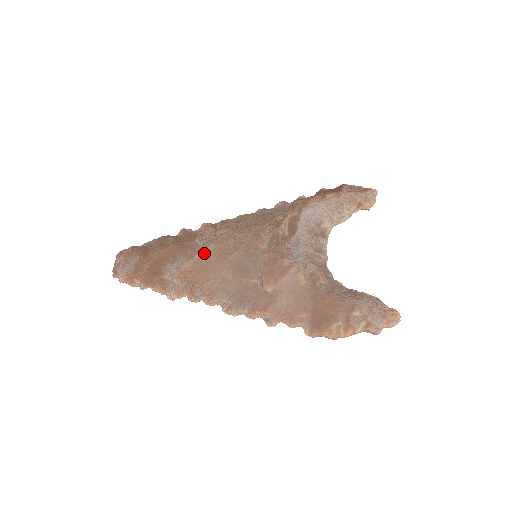
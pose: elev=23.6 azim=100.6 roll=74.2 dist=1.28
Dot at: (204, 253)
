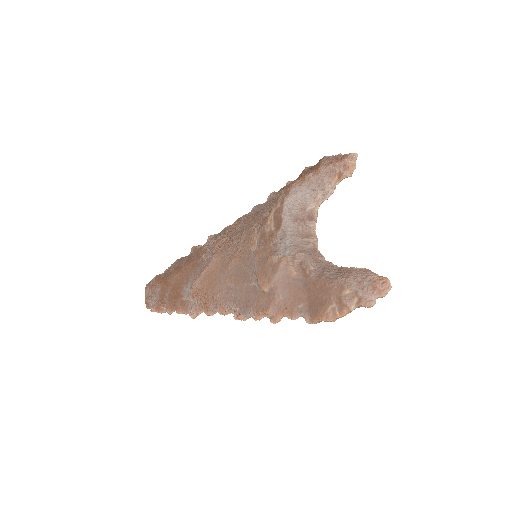
Dot at: (208, 268)
